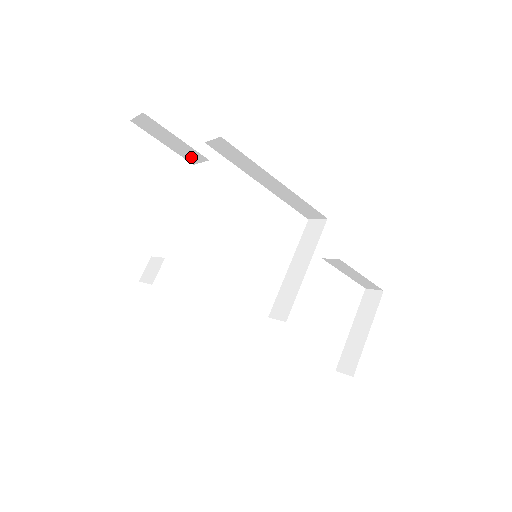
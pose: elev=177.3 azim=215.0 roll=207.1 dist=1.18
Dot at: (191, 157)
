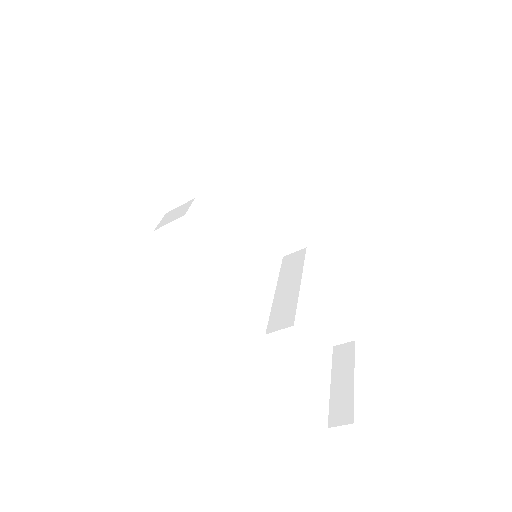
Dot at: (202, 145)
